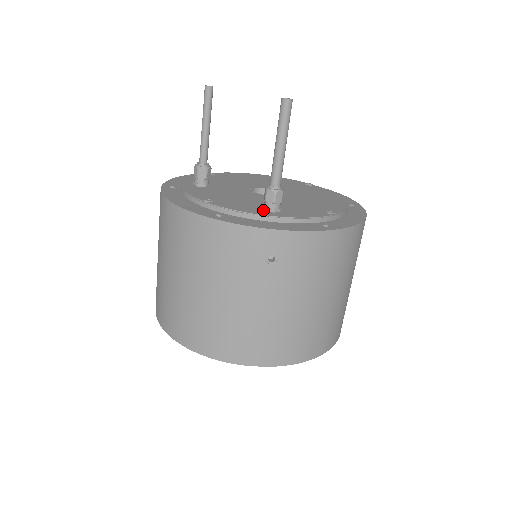
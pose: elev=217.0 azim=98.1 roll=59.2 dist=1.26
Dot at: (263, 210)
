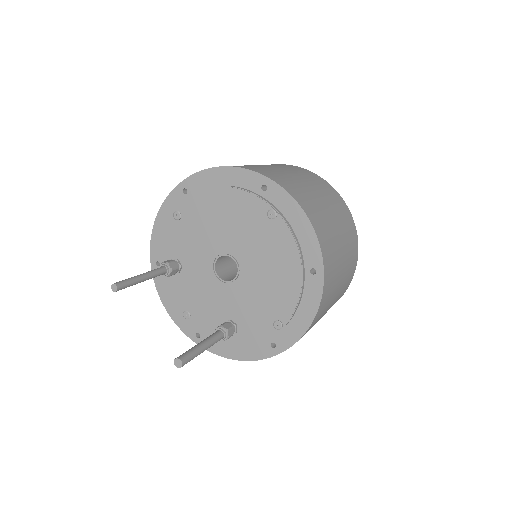
Dot at: occluded
